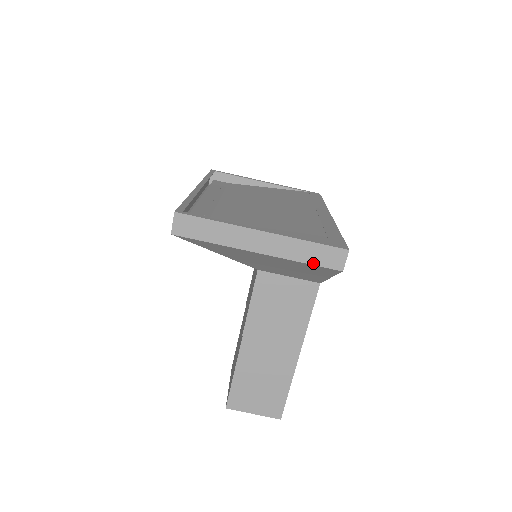
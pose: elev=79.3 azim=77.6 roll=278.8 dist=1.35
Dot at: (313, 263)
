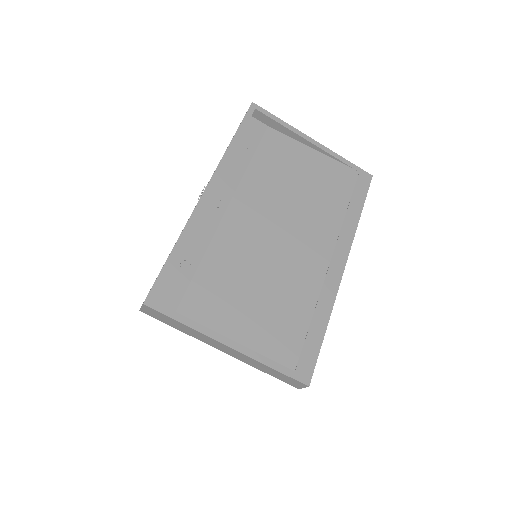
Dot at: (272, 375)
